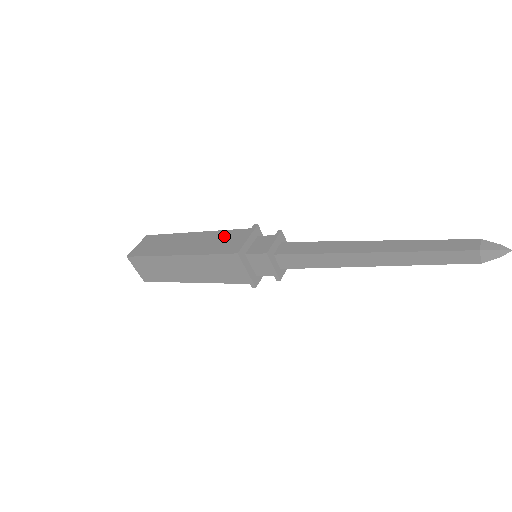
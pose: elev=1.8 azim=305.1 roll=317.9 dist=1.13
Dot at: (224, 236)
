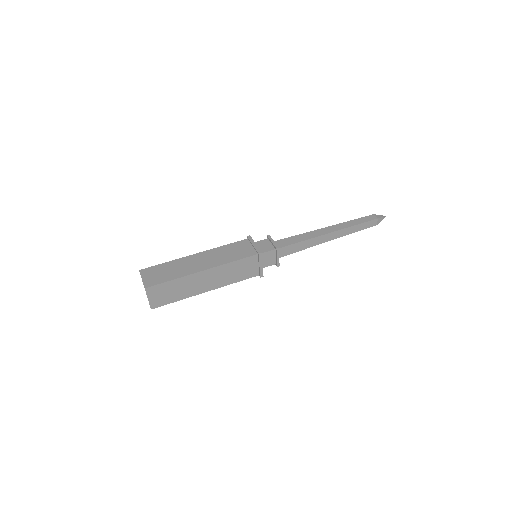
Dot at: (238, 267)
